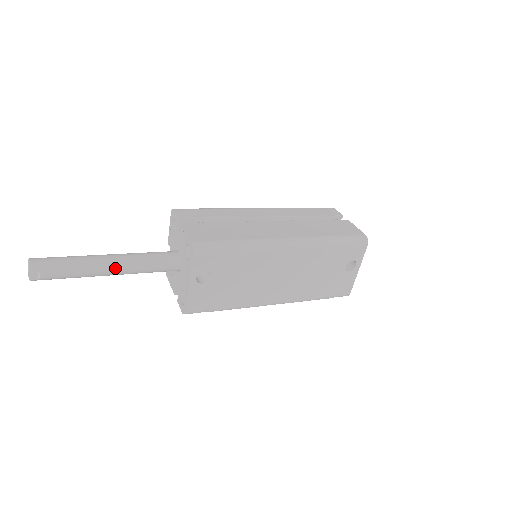
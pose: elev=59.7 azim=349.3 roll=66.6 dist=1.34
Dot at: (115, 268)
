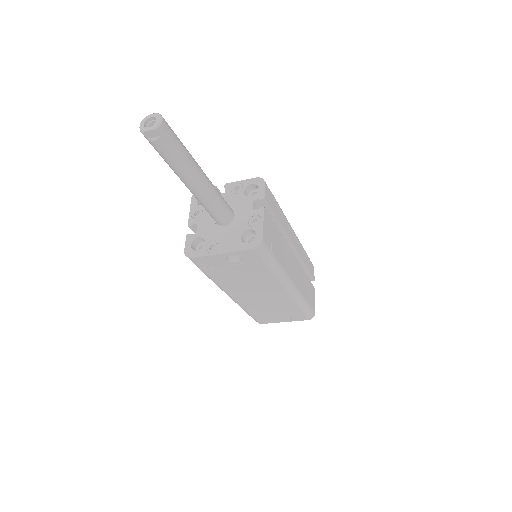
Dot at: (197, 188)
